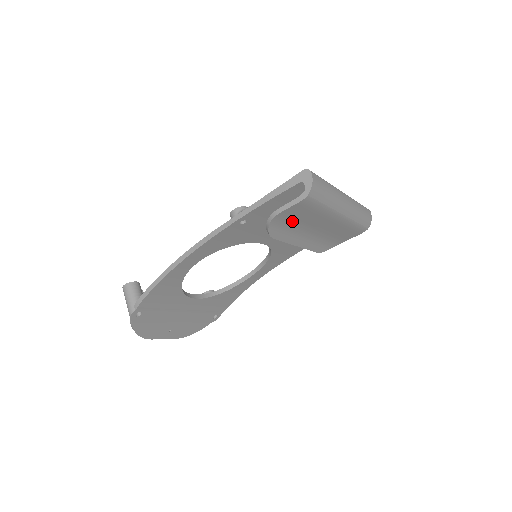
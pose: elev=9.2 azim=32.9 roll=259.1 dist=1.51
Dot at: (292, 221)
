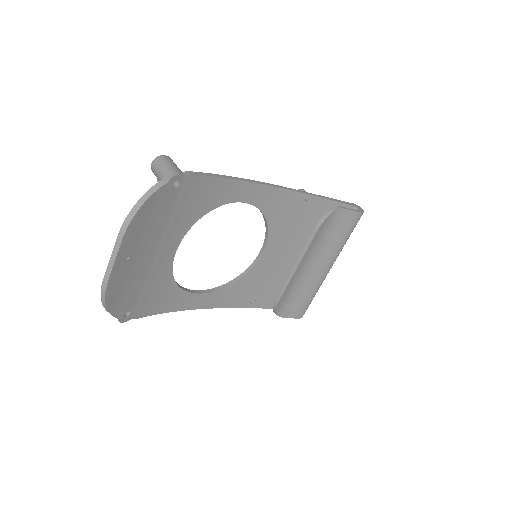
Dot at: (330, 231)
